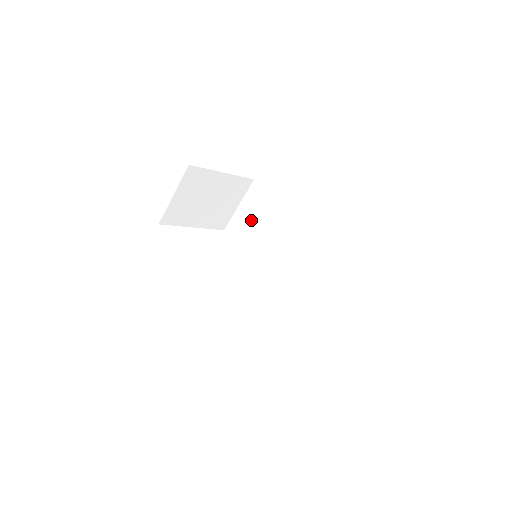
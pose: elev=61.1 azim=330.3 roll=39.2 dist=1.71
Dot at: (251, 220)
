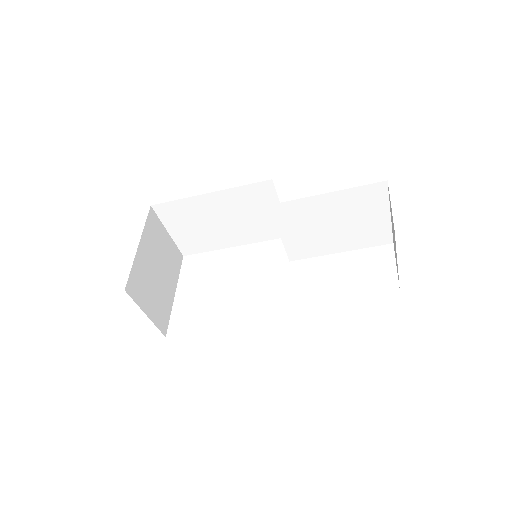
Dot at: (194, 228)
